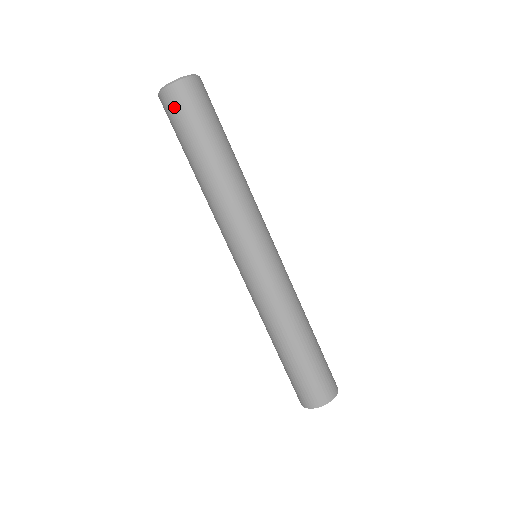
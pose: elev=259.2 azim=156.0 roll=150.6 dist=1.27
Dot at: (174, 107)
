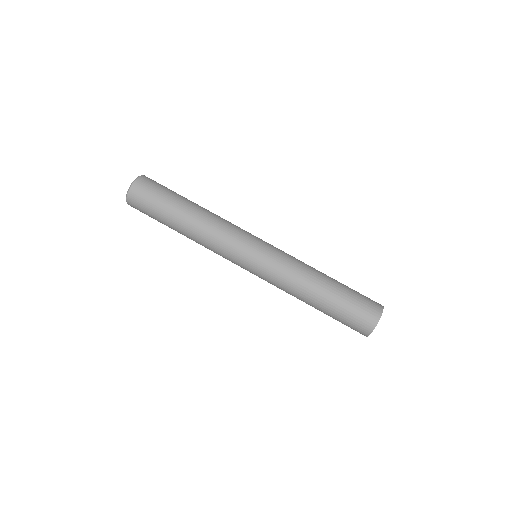
Dot at: occluded
